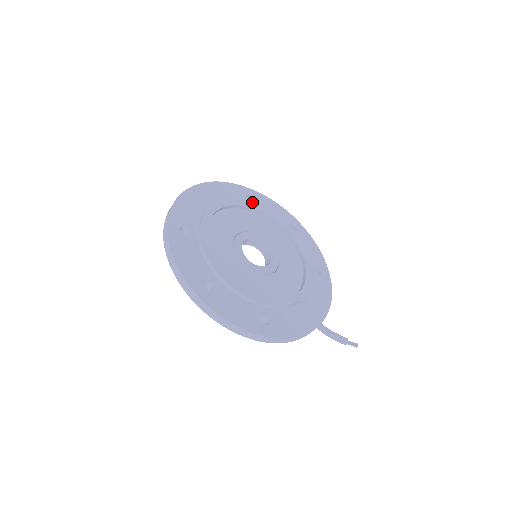
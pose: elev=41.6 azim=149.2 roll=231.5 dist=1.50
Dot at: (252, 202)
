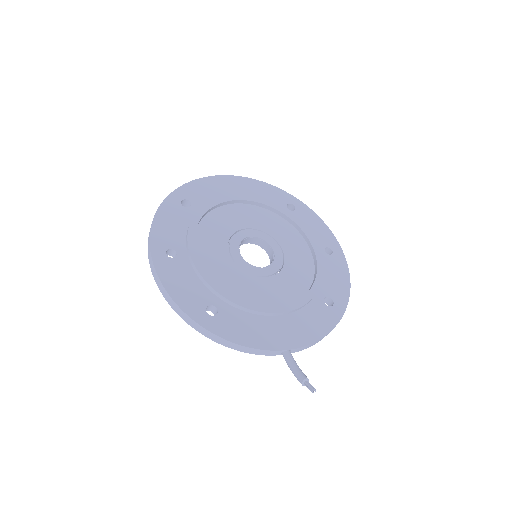
Dot at: (291, 211)
